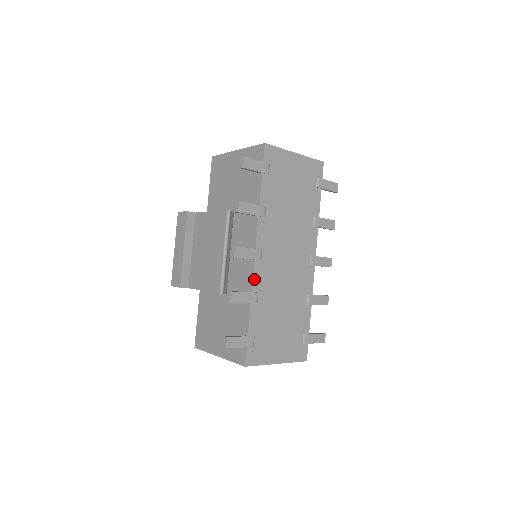
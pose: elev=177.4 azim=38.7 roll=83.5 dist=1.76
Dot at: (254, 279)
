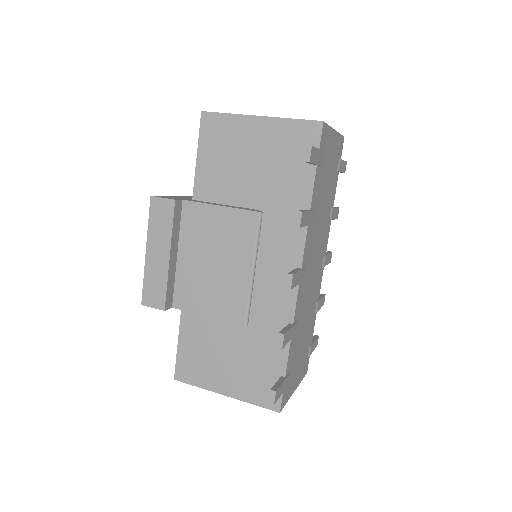
Dot at: (296, 307)
